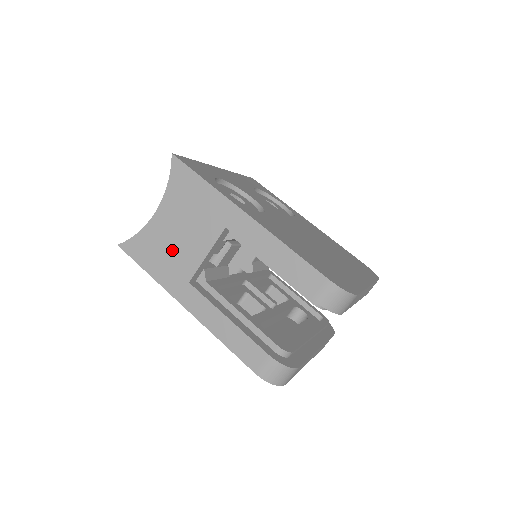
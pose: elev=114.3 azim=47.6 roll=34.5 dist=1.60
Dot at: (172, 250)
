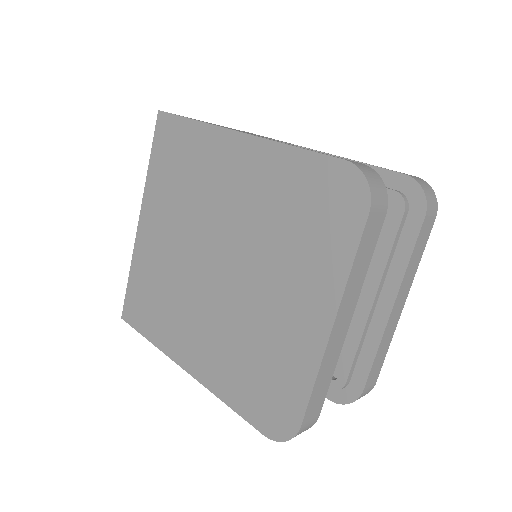
Dot at: occluded
